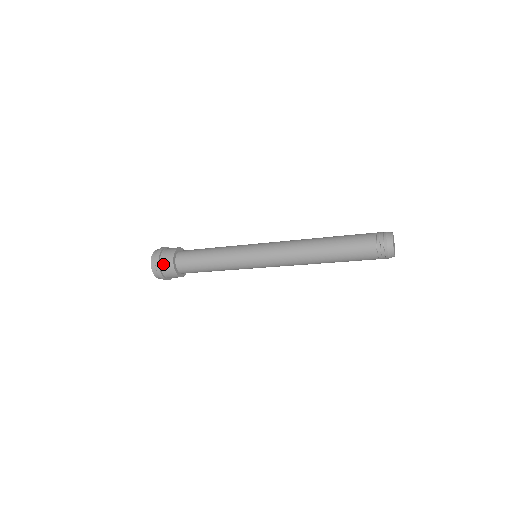
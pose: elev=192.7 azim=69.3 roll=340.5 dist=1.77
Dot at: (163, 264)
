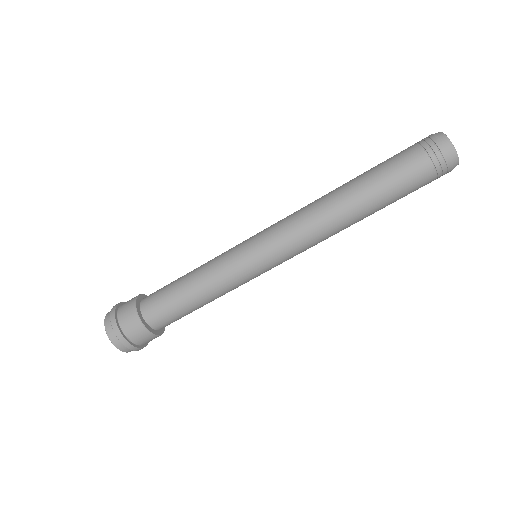
Dot at: (122, 308)
